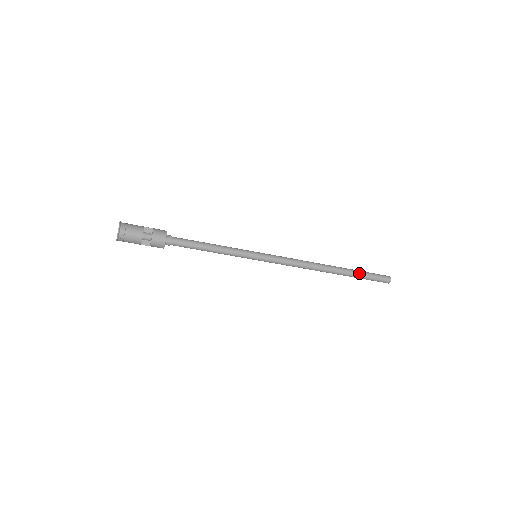
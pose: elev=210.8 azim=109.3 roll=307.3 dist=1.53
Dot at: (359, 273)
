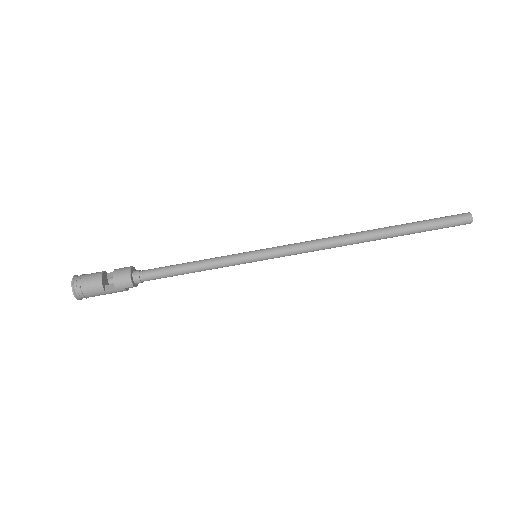
Dot at: (414, 223)
